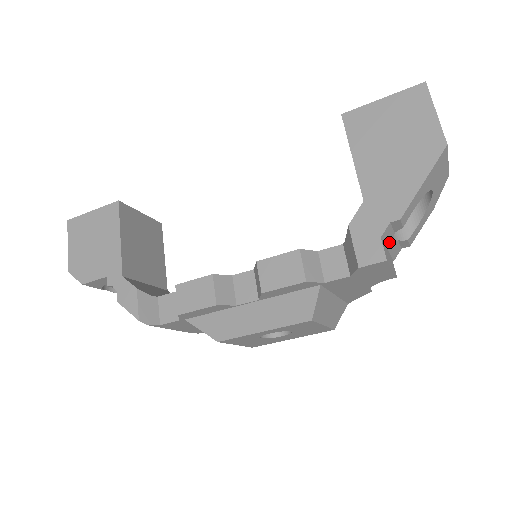
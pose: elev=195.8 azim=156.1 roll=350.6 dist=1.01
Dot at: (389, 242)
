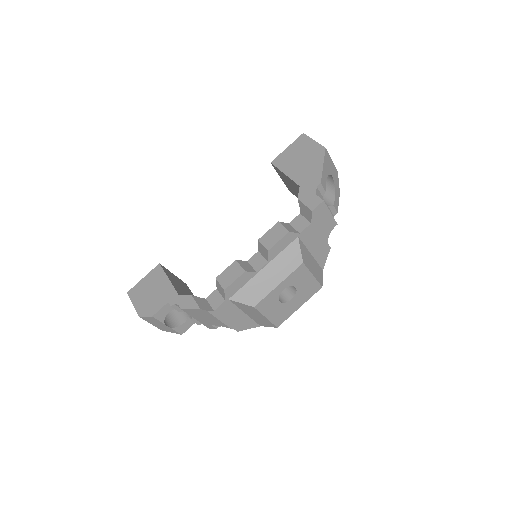
Dot at: occluded
